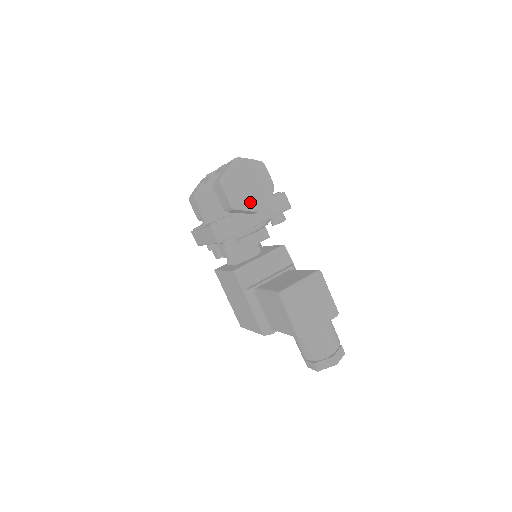
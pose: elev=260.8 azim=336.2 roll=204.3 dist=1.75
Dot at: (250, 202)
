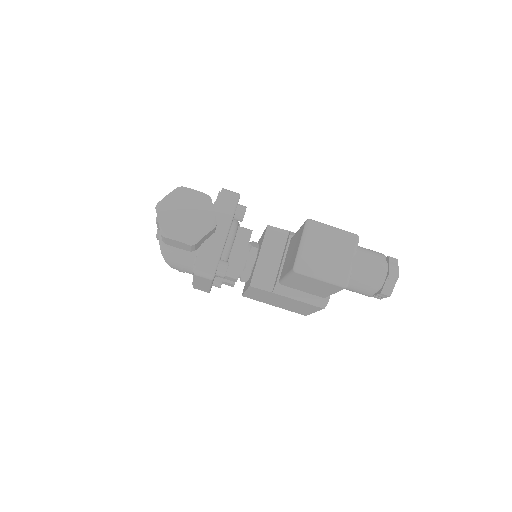
Dot at: (201, 226)
